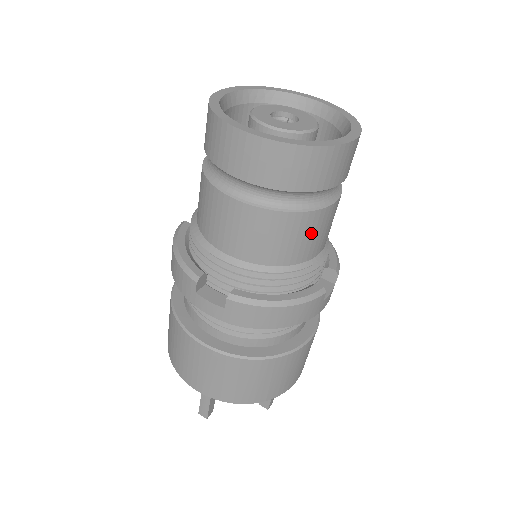
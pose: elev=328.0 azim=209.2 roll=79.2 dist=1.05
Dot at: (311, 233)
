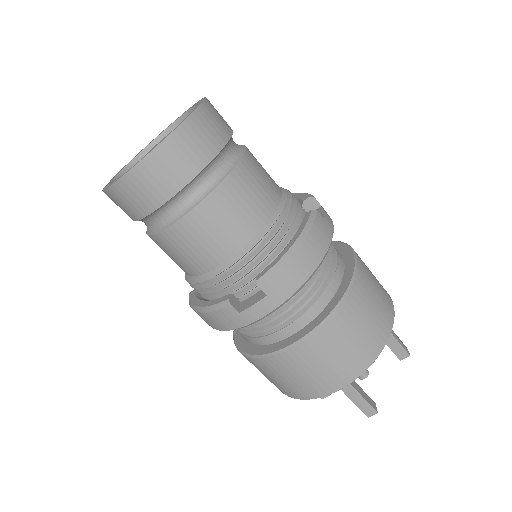
Dot at: (254, 183)
